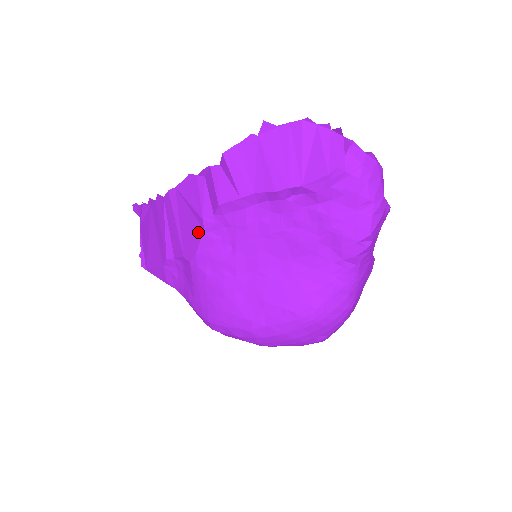
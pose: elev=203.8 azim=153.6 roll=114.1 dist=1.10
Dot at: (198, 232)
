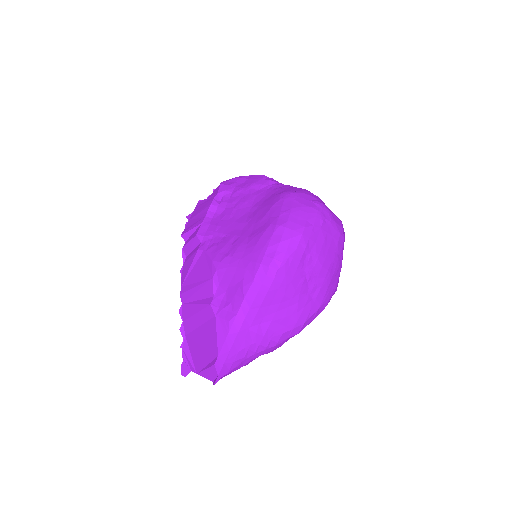
Dot at: (203, 257)
